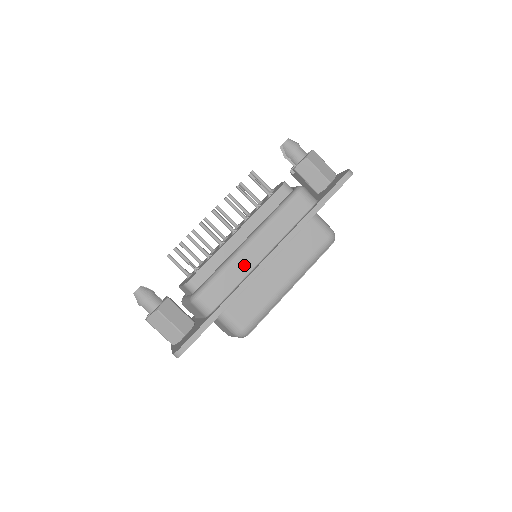
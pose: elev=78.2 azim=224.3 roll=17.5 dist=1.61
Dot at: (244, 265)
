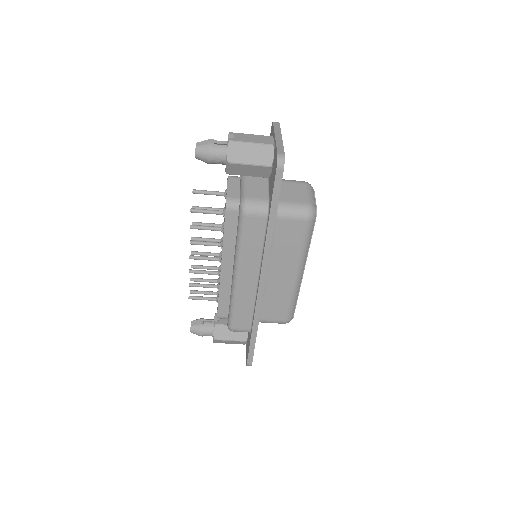
Dot at: (247, 294)
